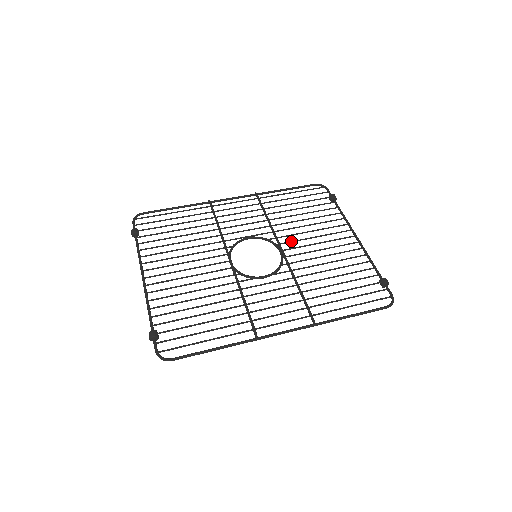
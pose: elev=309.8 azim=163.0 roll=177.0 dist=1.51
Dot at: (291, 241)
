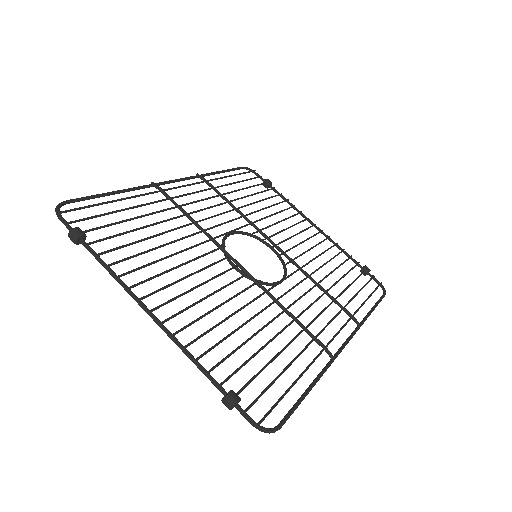
Dot at: (274, 234)
